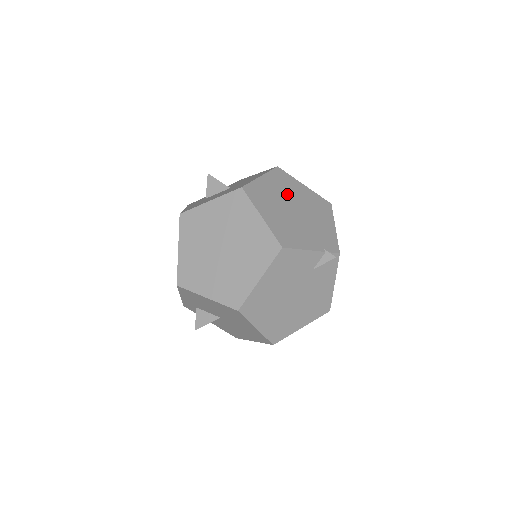
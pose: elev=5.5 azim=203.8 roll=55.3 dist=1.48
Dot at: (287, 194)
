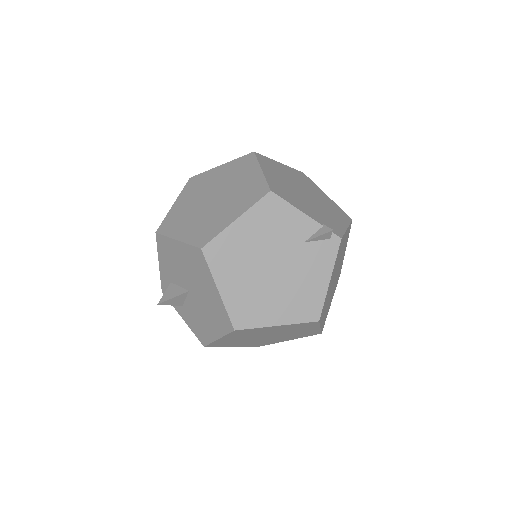
Dot at: (302, 184)
